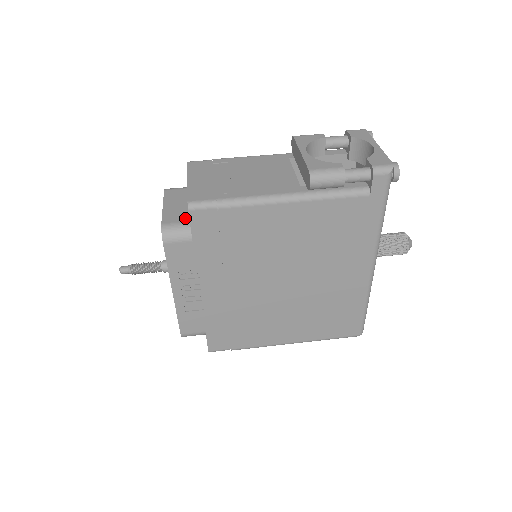
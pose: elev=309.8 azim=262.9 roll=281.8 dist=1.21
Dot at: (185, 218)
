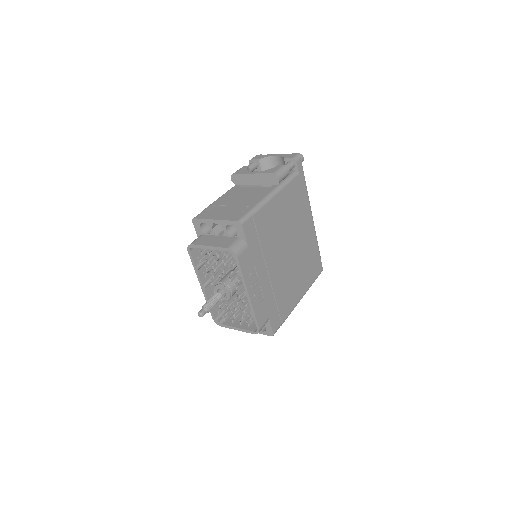
Dot at: (232, 239)
